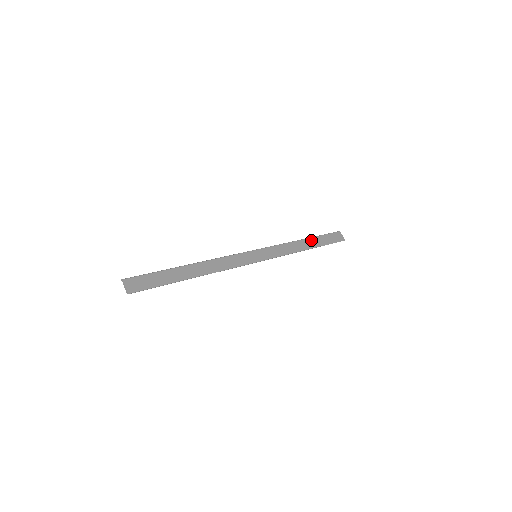
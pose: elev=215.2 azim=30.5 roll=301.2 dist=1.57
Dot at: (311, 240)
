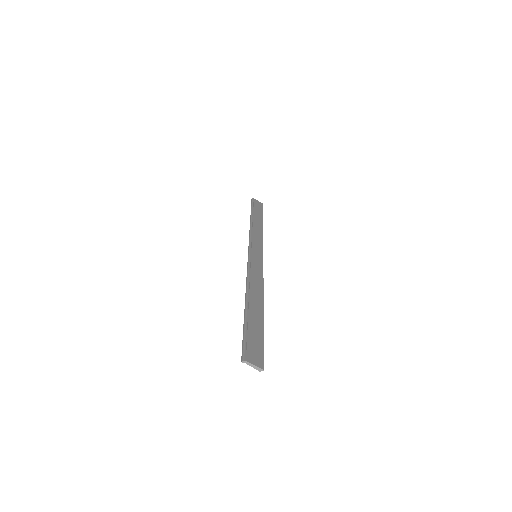
Dot at: (255, 217)
